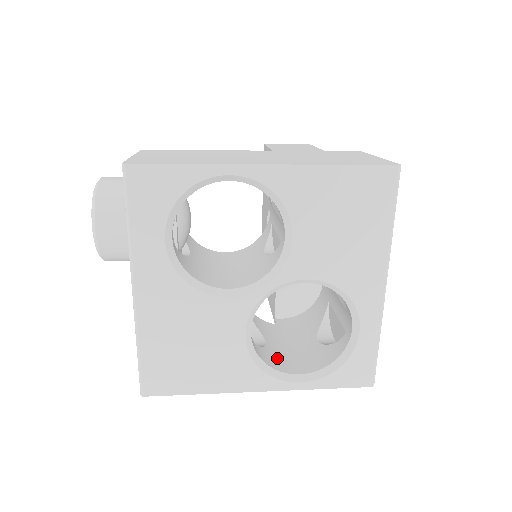
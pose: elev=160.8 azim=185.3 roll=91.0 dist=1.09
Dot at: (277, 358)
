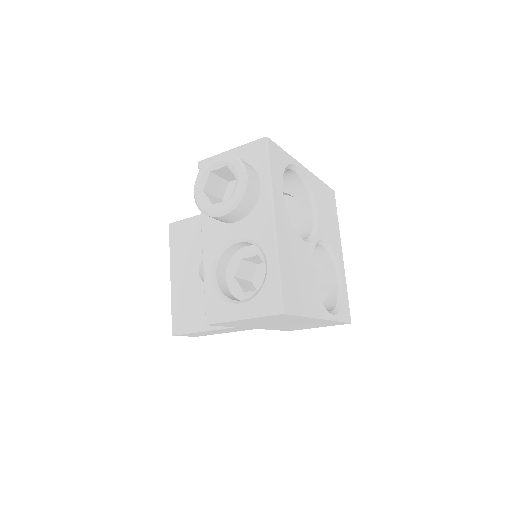
Dot at: occluded
